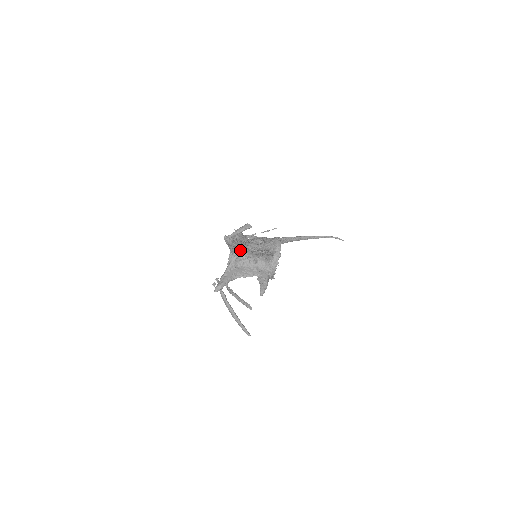
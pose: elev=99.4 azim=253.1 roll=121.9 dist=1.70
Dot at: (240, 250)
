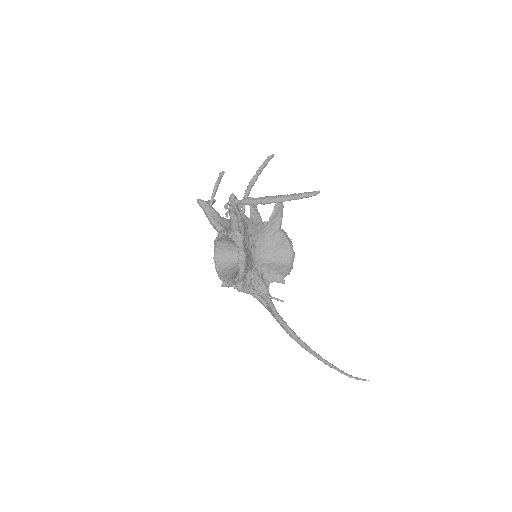
Dot at: (228, 228)
